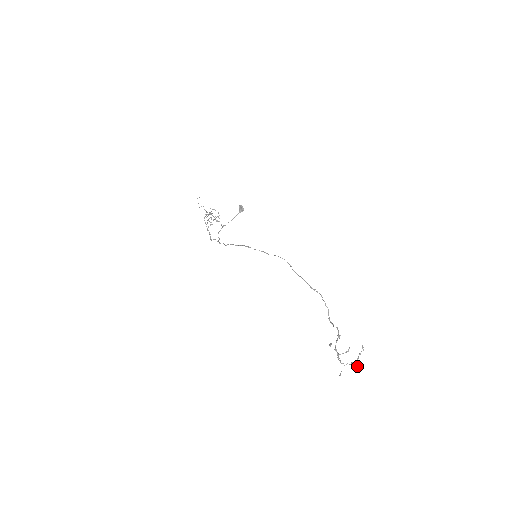
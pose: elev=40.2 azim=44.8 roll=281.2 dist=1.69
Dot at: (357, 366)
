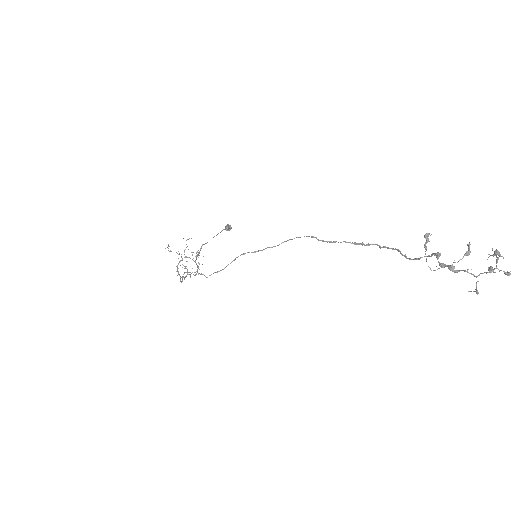
Dot at: (504, 273)
